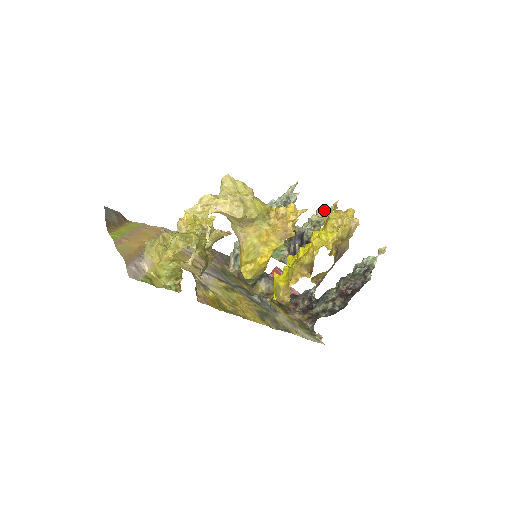
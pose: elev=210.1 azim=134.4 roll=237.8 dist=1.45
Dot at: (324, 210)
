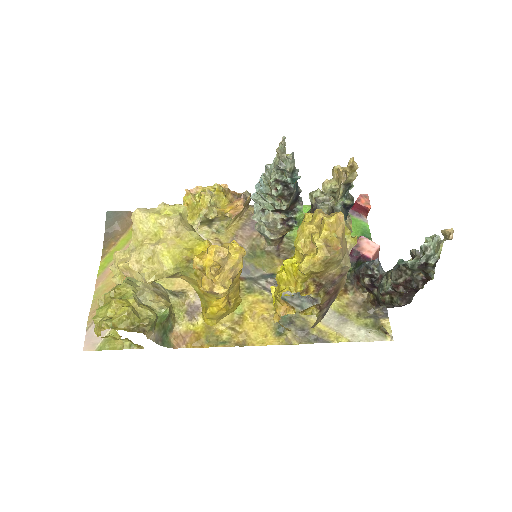
Dot at: (338, 173)
